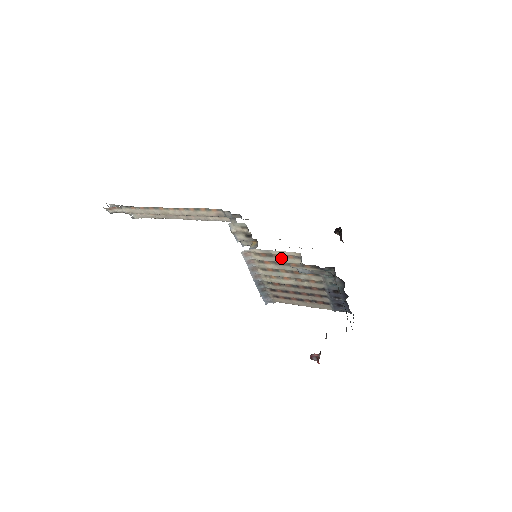
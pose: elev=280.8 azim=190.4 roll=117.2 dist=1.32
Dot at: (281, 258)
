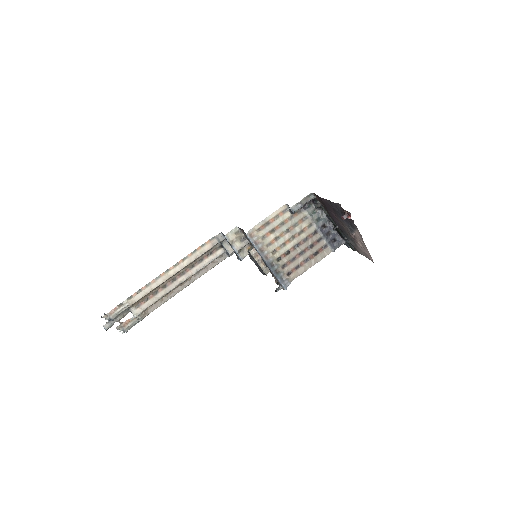
Dot at: (276, 221)
